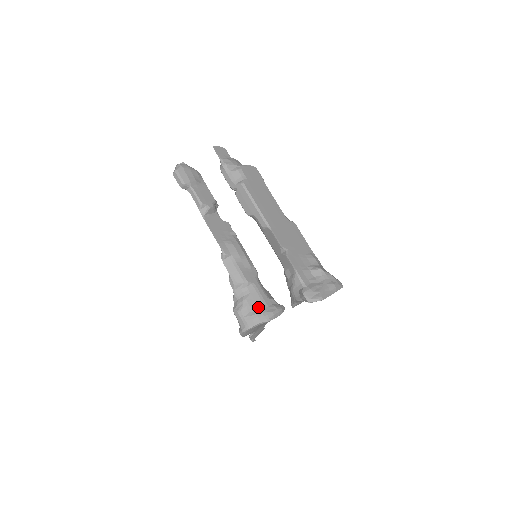
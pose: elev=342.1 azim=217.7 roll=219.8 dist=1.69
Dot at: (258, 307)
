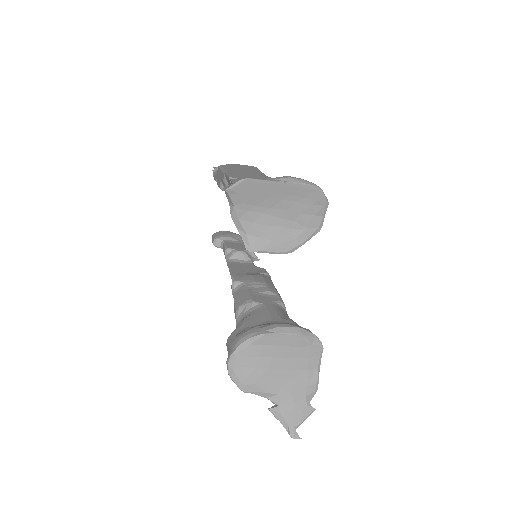
Dot at: (257, 325)
